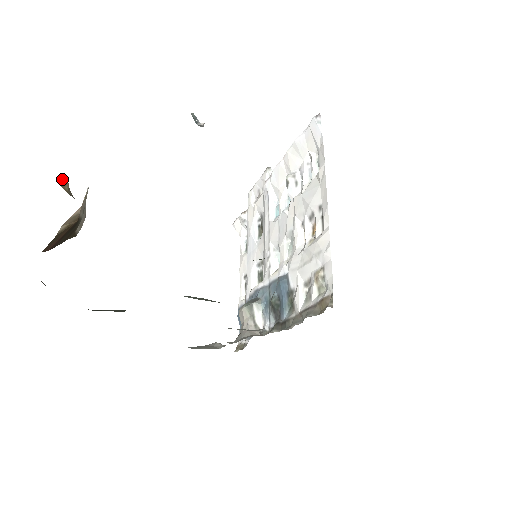
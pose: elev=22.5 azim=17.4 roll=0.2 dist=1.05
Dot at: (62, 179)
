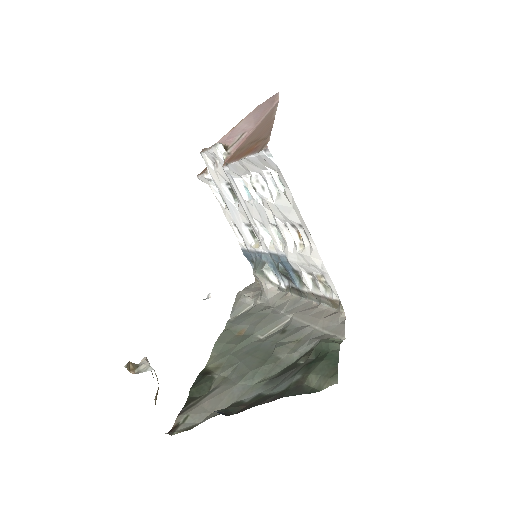
Dot at: (125, 365)
